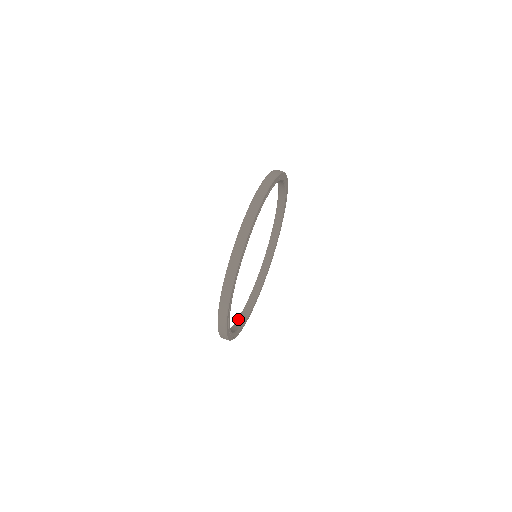
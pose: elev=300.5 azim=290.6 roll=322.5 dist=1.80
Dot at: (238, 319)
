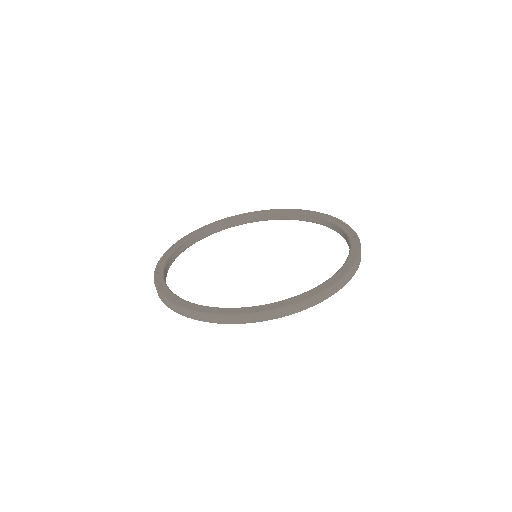
Dot at: (216, 226)
